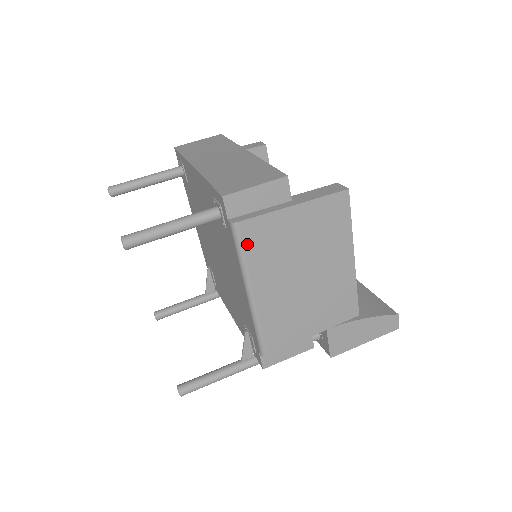
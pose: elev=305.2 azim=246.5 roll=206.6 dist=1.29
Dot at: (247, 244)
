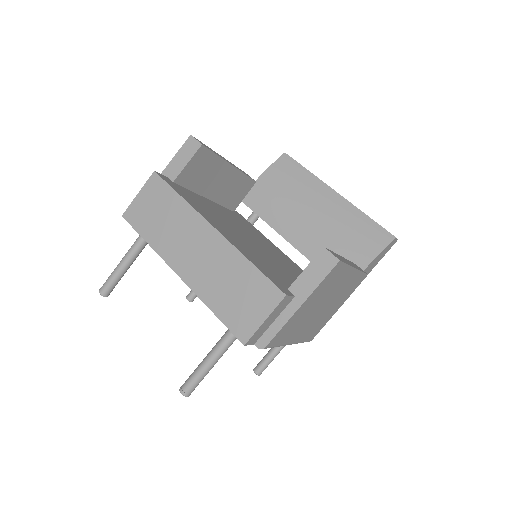
Dot at: (276, 343)
